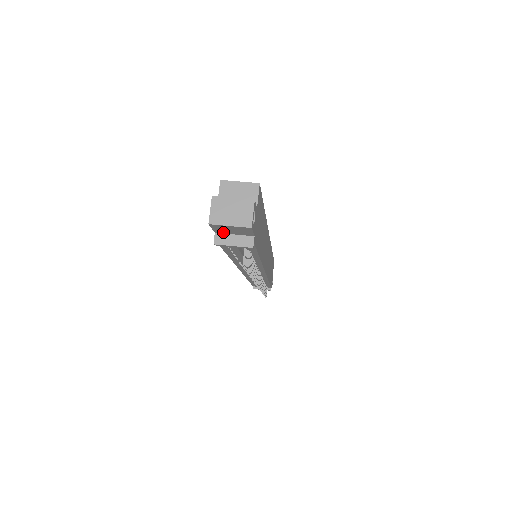
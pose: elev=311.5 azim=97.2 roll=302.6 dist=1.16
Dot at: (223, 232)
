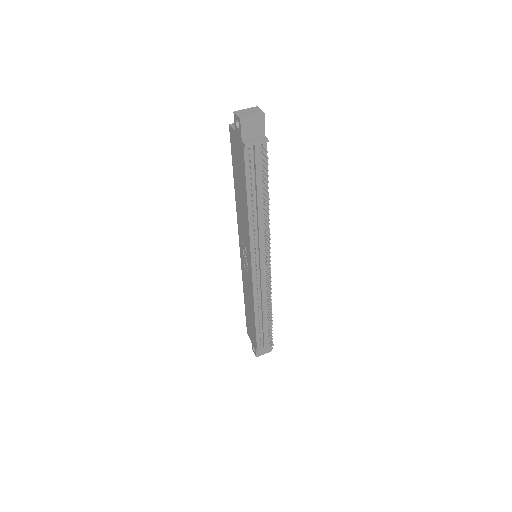
Dot at: (247, 137)
